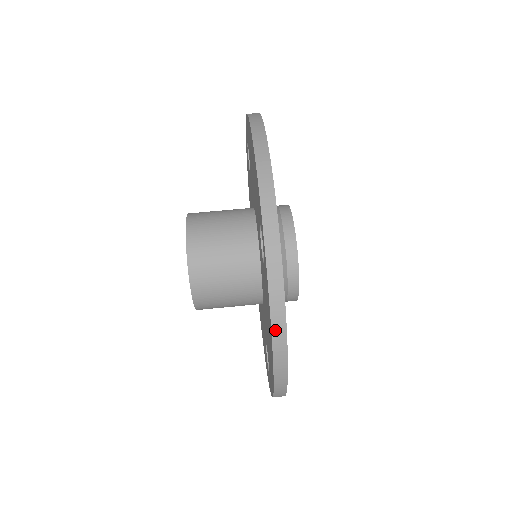
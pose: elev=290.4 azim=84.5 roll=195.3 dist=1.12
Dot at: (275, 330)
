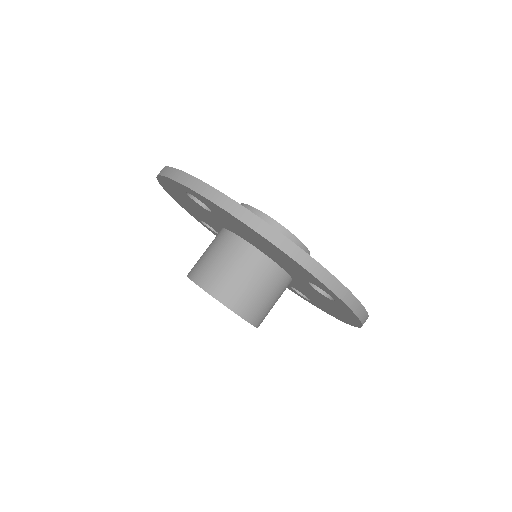
Dot at: occluded
